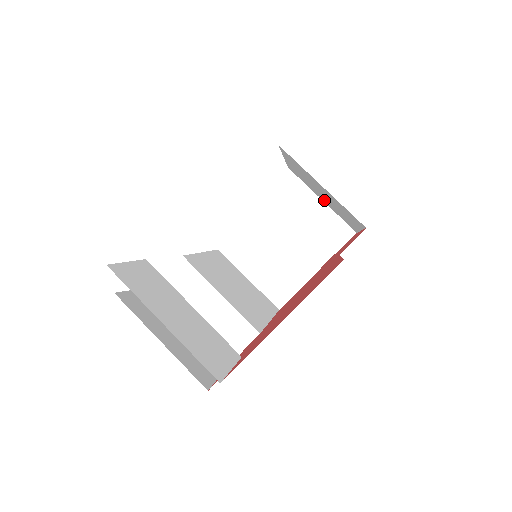
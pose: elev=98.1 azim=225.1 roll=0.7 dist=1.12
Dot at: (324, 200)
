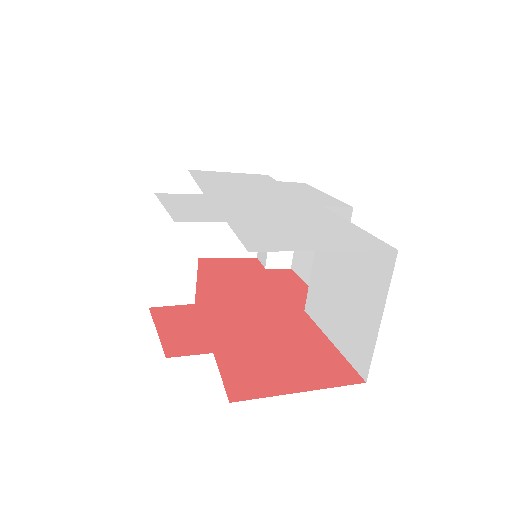
Dot at: occluded
